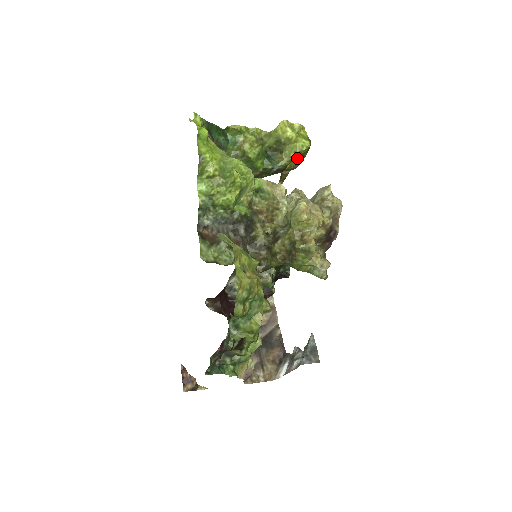
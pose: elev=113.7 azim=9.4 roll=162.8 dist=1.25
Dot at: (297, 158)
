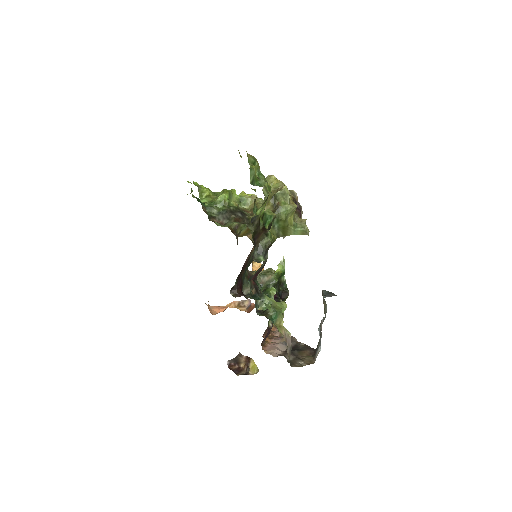
Dot at: occluded
